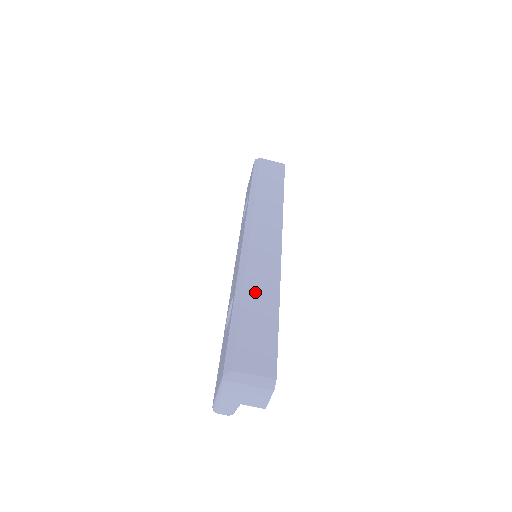
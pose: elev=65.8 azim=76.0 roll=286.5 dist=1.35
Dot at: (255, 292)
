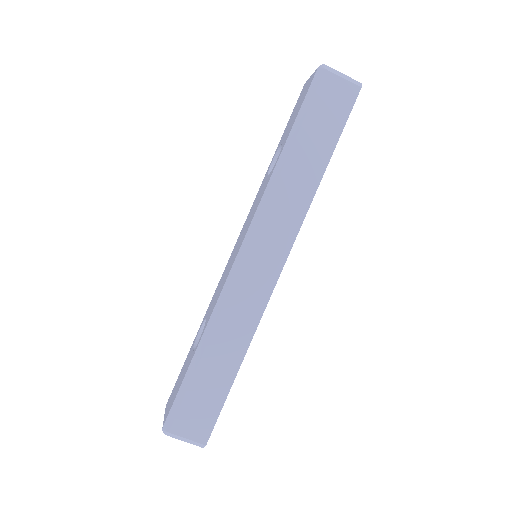
Dot at: (221, 345)
